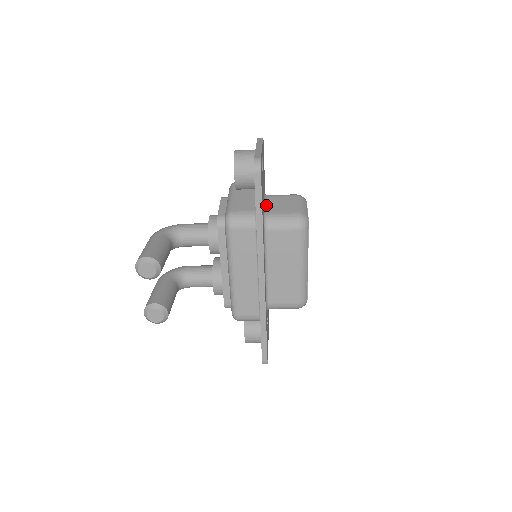
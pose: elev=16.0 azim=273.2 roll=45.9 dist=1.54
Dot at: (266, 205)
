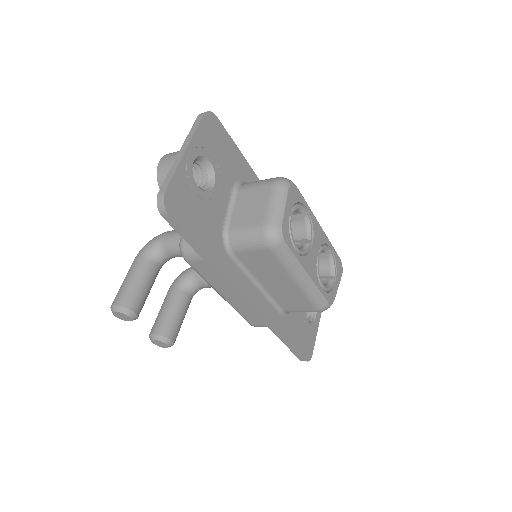
Dot at: (231, 211)
